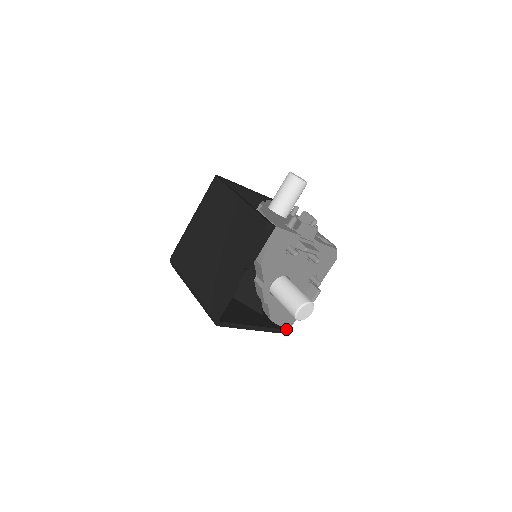
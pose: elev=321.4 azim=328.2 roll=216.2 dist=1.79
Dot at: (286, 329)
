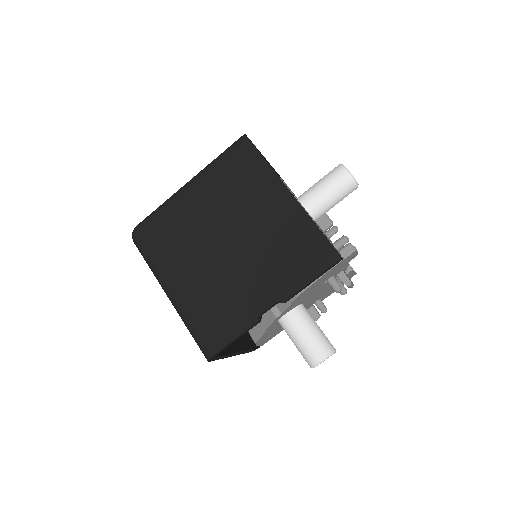
Dot at: (258, 346)
